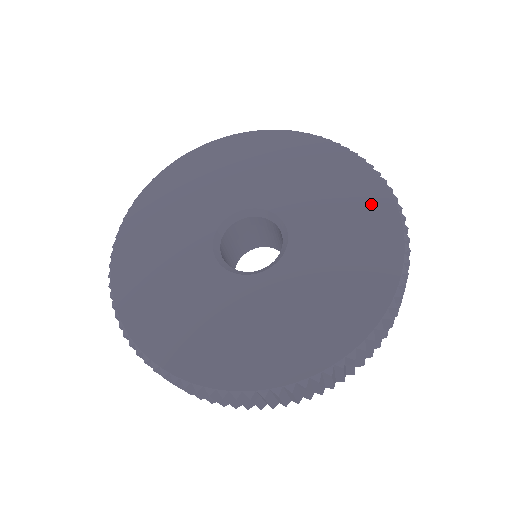
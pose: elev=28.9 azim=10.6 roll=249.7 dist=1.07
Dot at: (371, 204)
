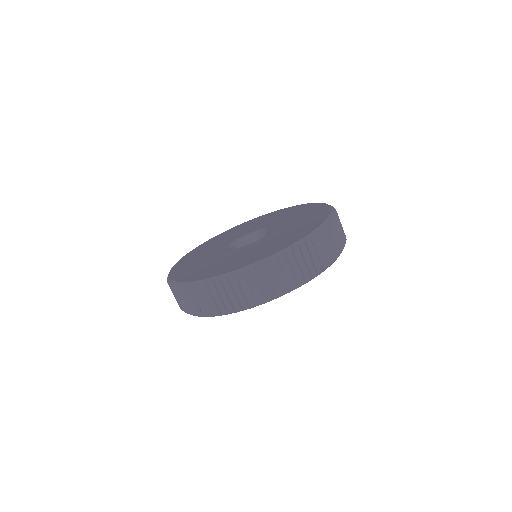
Dot at: (305, 208)
